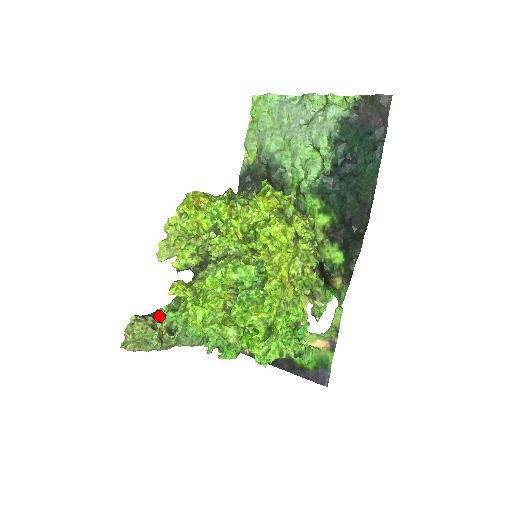
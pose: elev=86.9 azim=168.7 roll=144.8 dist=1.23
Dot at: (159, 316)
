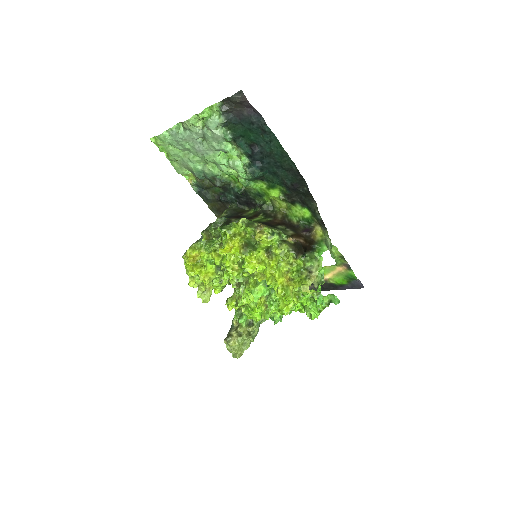
Dot at: (236, 325)
